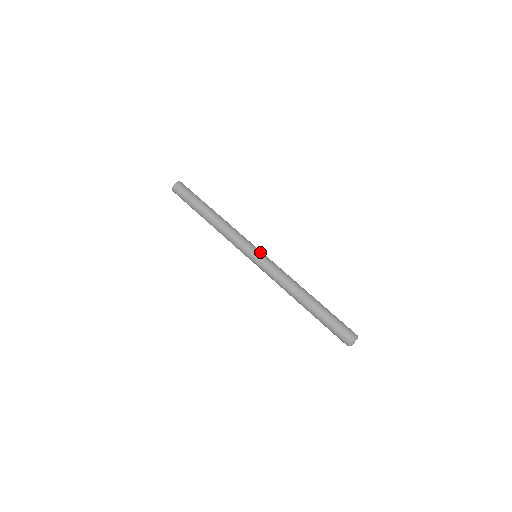
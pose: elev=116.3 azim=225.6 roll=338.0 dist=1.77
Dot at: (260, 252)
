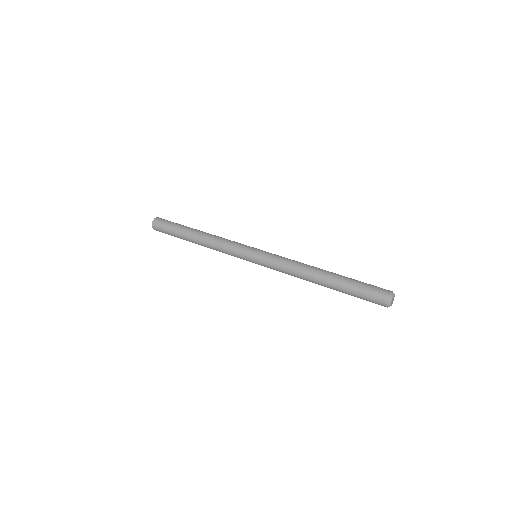
Dot at: occluded
